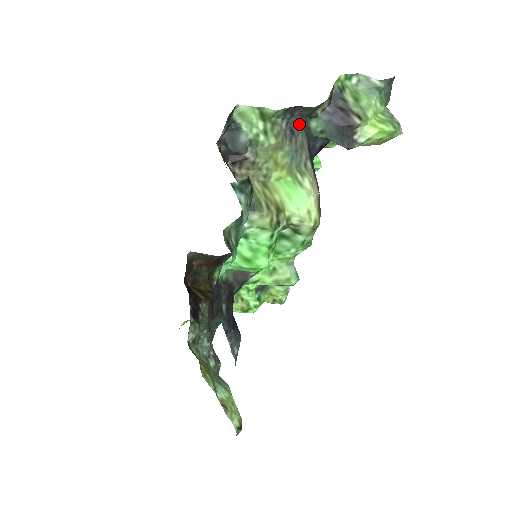
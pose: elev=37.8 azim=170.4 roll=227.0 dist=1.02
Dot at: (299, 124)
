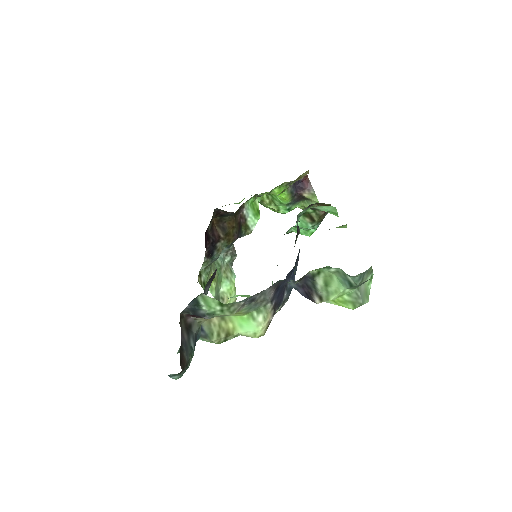
Dot at: (264, 290)
